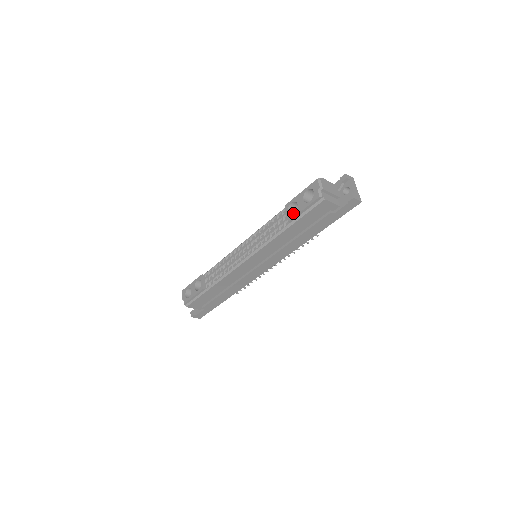
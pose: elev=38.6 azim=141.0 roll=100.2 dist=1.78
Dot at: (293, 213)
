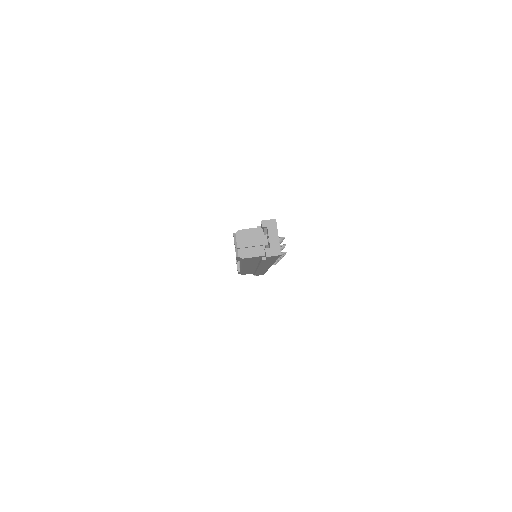
Dot at: occluded
